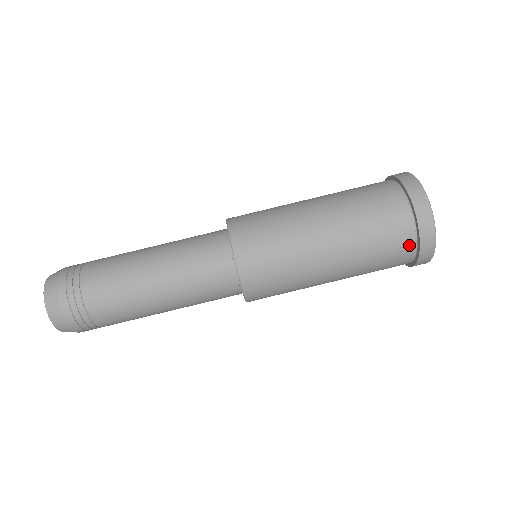
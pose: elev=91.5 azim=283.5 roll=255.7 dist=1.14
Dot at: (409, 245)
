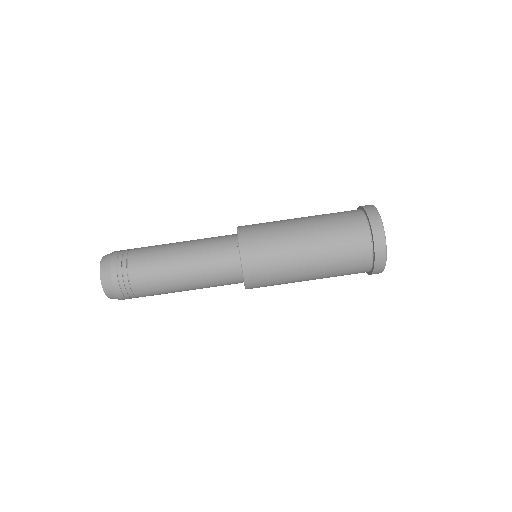
Dot at: (367, 263)
